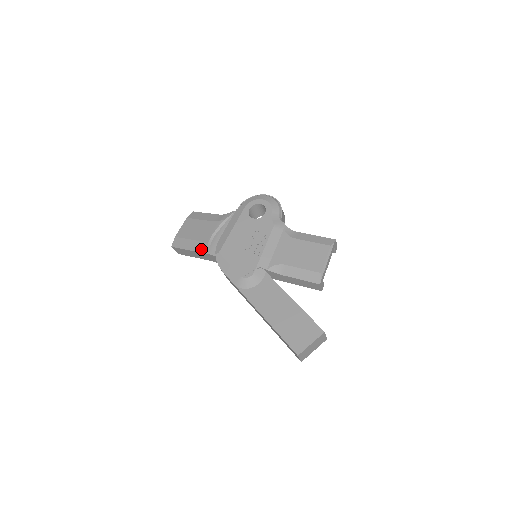
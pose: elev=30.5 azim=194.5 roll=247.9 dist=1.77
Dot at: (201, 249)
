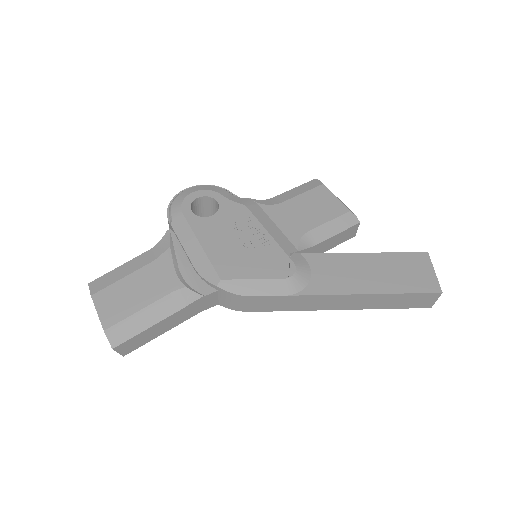
Dot at: (181, 302)
